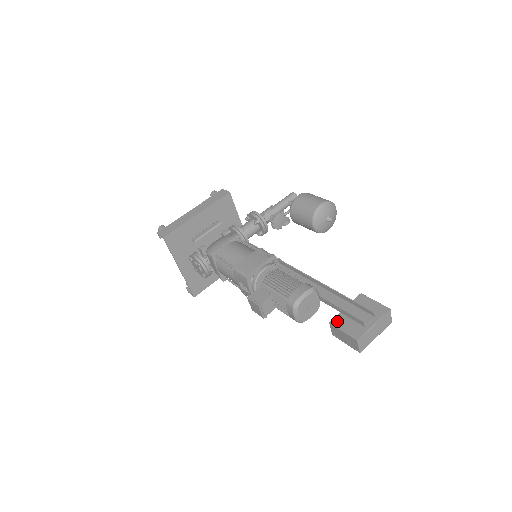
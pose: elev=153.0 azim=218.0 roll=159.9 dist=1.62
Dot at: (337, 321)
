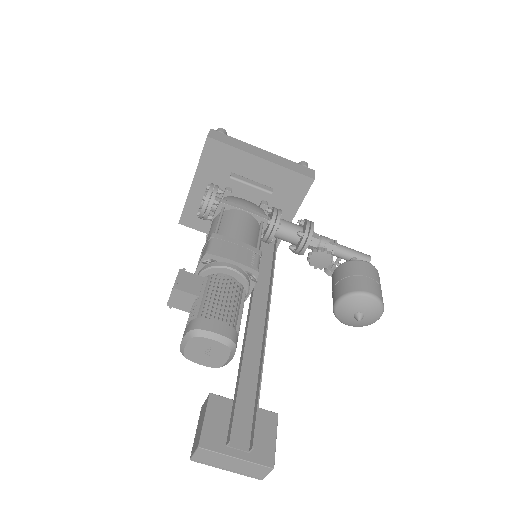
Dot at: (217, 402)
